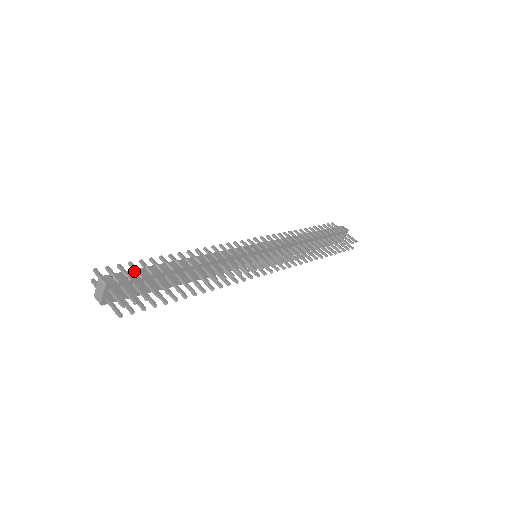
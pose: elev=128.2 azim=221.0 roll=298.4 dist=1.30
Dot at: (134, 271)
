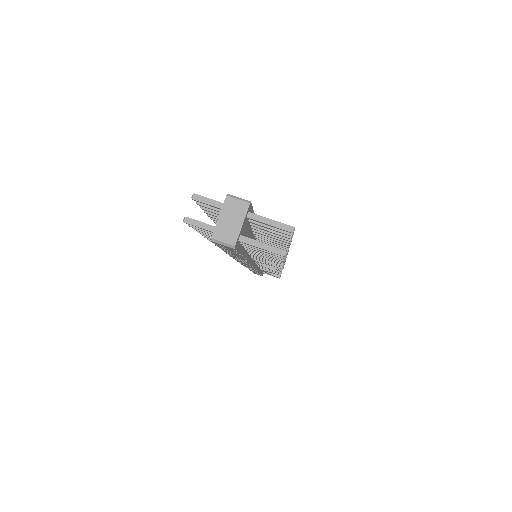
Dot at: occluded
